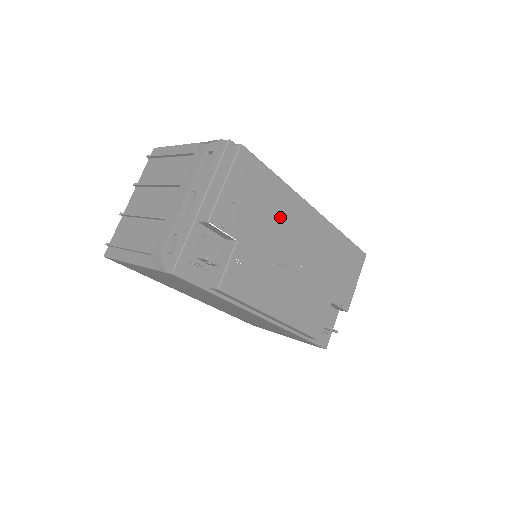
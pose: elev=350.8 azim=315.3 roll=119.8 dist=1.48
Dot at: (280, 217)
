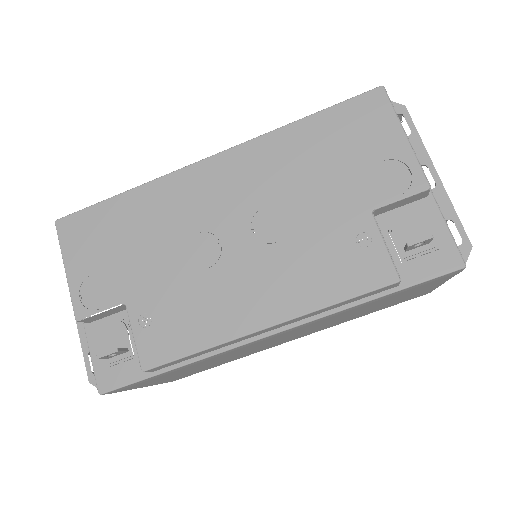
Dot at: (163, 222)
